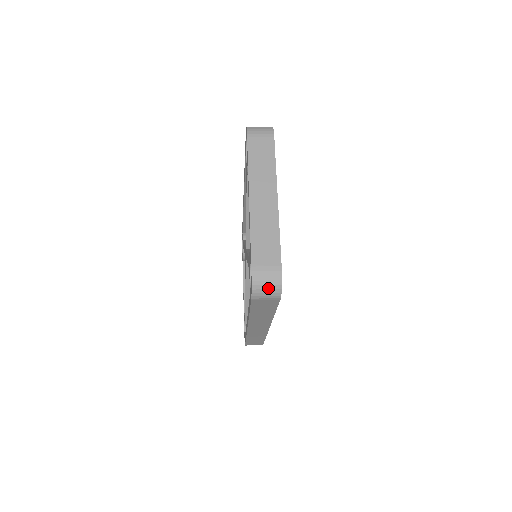
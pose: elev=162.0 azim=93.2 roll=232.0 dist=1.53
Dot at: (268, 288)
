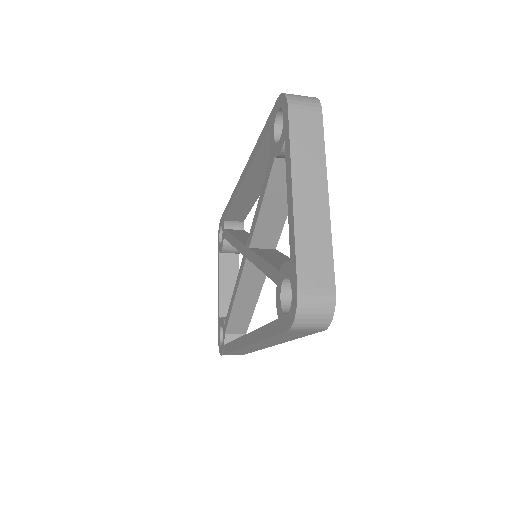
Dot at: (316, 318)
